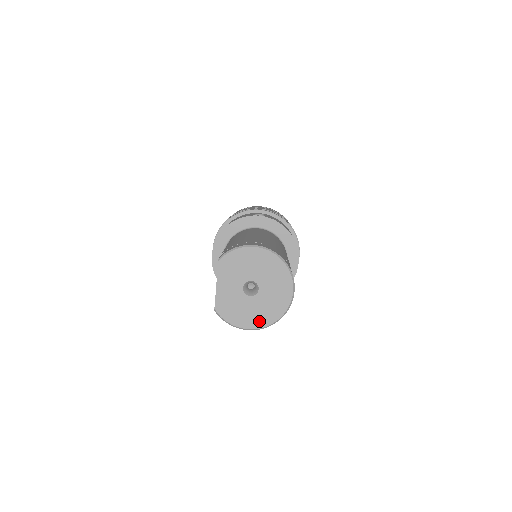
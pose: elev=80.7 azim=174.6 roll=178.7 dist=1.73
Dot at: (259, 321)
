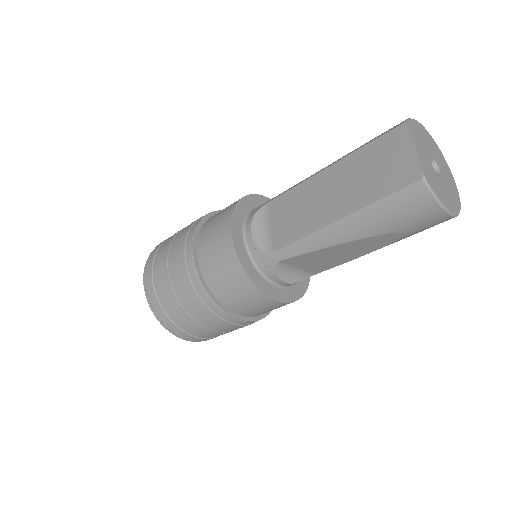
Dot at: (452, 205)
